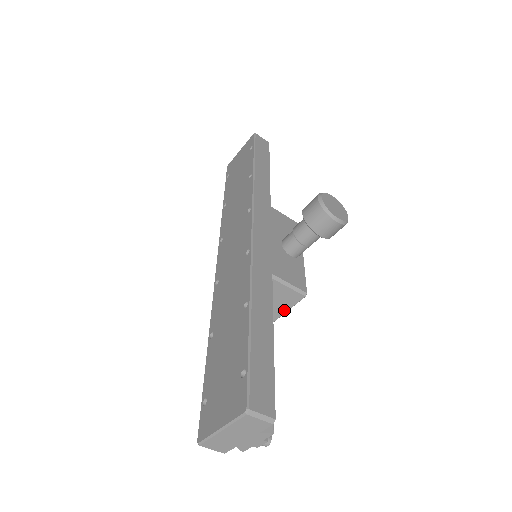
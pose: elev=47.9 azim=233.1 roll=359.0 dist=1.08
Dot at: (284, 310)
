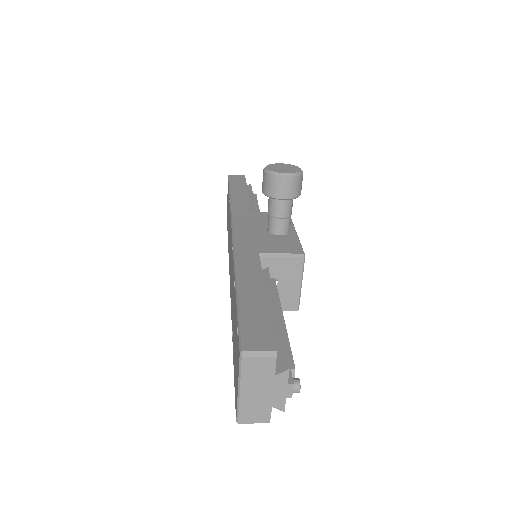
Dot at: (298, 283)
